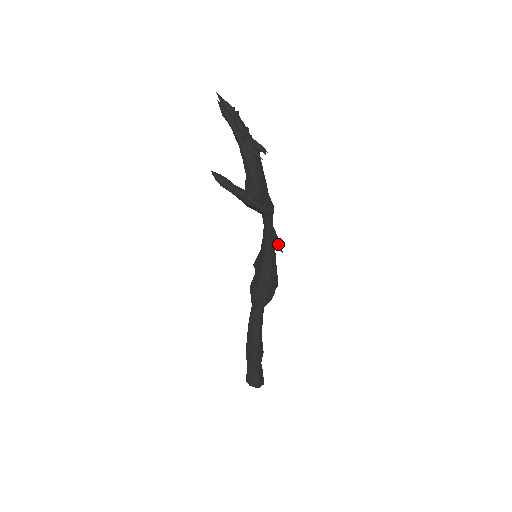
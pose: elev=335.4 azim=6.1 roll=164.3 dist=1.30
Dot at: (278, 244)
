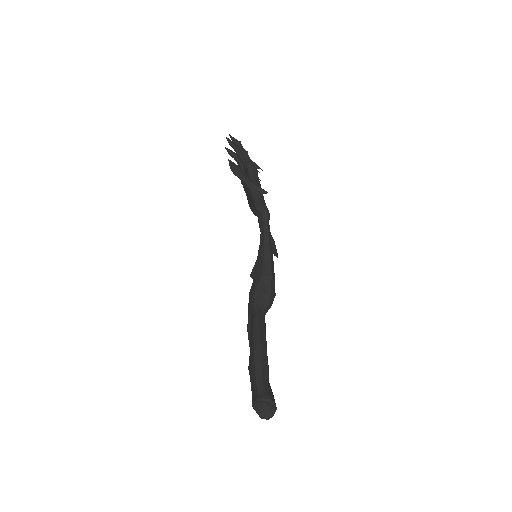
Dot at: (275, 245)
